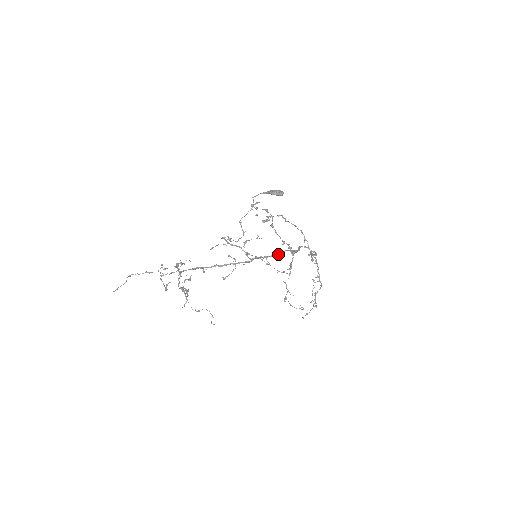
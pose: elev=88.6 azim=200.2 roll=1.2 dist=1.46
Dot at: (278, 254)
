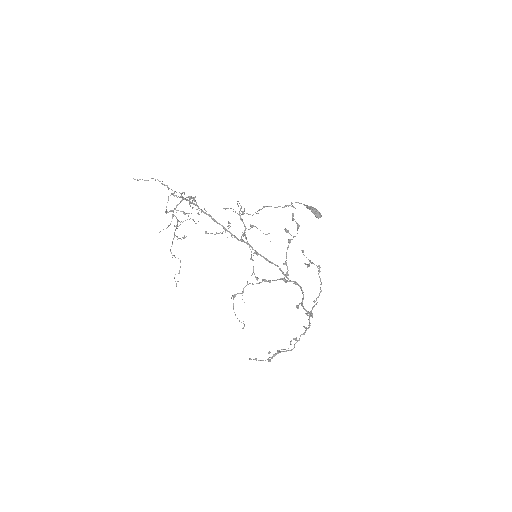
Dot at: (267, 260)
